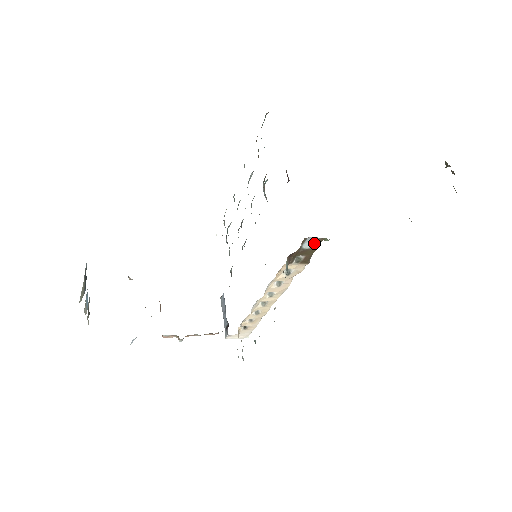
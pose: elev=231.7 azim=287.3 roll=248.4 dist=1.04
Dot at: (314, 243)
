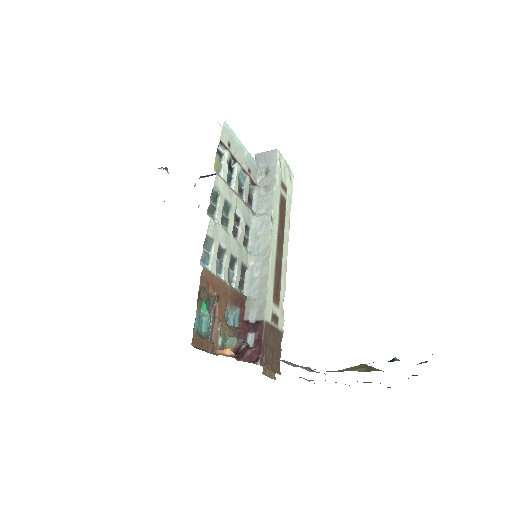
Dot at: occluded
